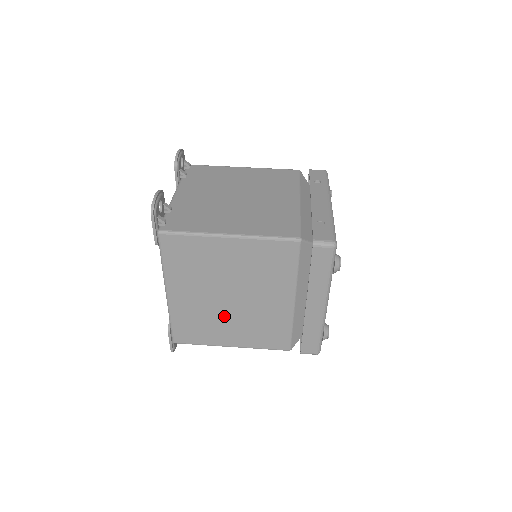
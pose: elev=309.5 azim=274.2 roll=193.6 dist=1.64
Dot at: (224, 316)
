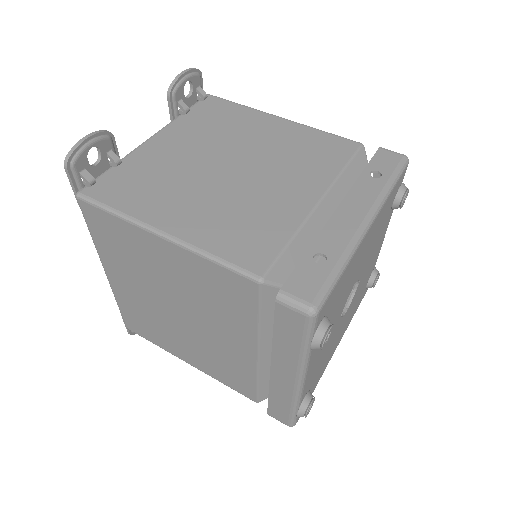
Dot at: (173, 328)
